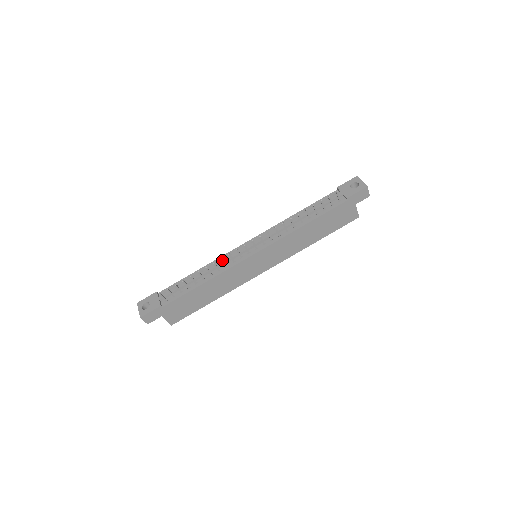
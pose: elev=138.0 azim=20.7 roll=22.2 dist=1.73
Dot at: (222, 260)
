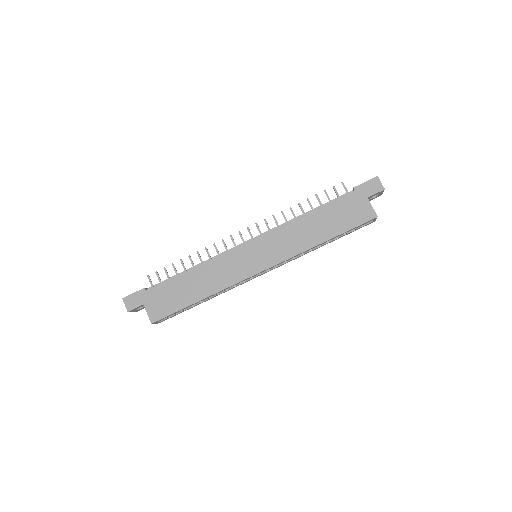
Dot at: (215, 246)
